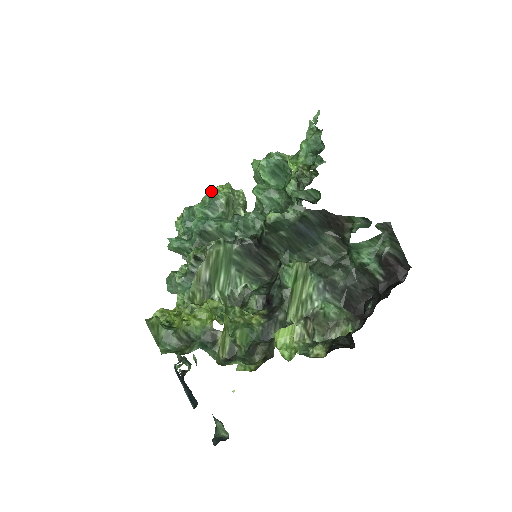
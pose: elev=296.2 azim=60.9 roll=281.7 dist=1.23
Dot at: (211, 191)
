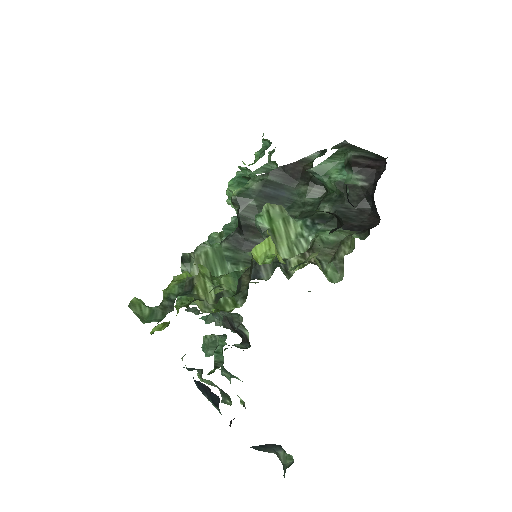
Dot at: occluded
